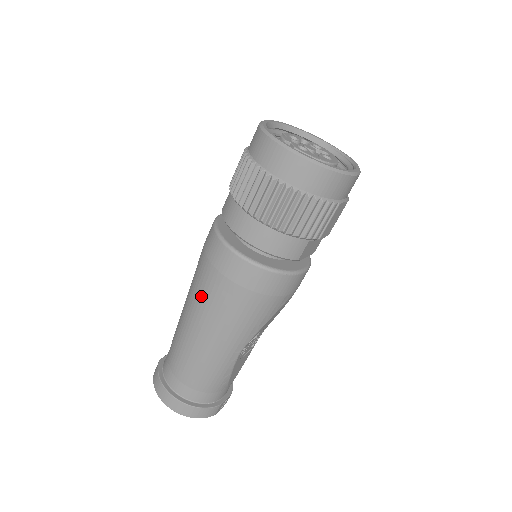
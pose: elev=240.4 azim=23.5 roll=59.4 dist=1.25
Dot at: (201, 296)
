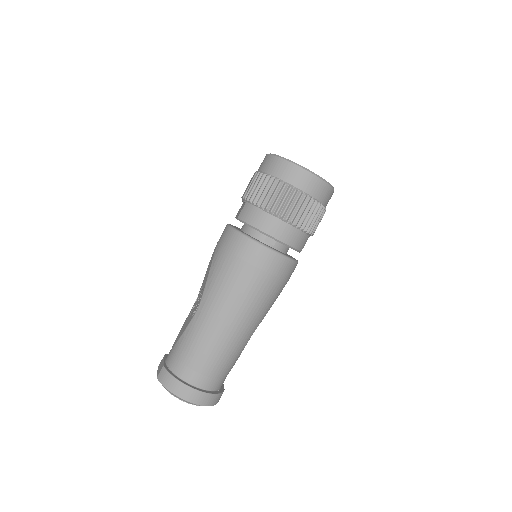
Dot at: (232, 290)
